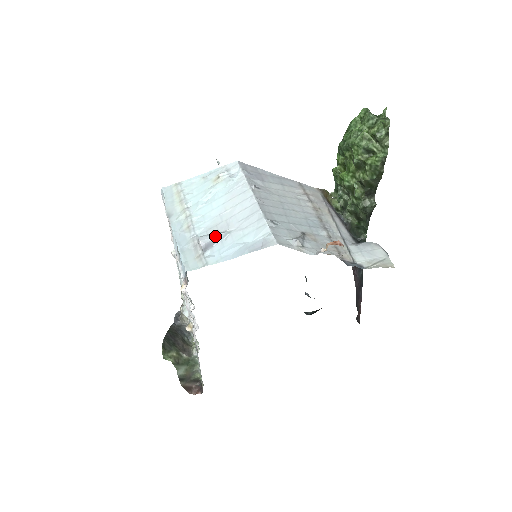
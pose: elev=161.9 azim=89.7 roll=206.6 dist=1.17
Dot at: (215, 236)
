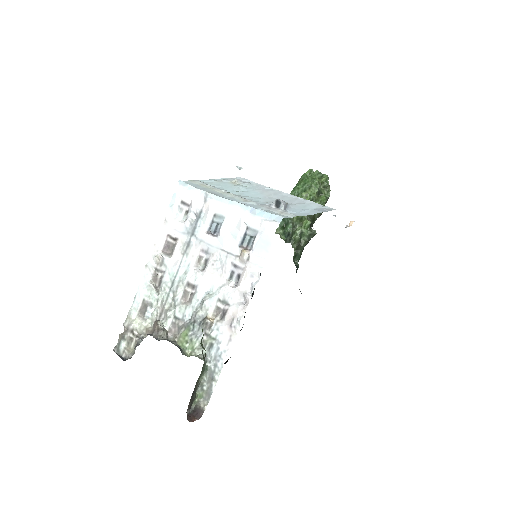
Dot at: occluded
